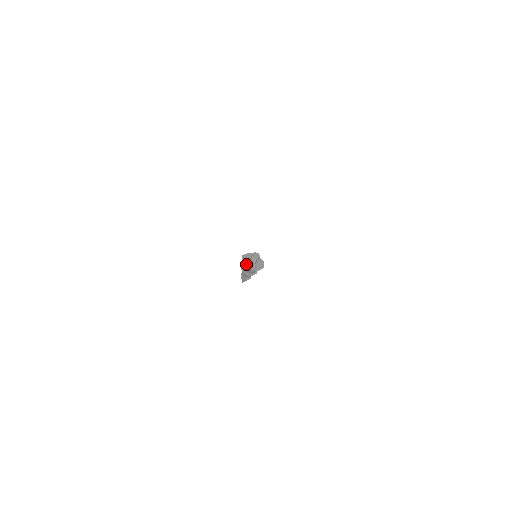
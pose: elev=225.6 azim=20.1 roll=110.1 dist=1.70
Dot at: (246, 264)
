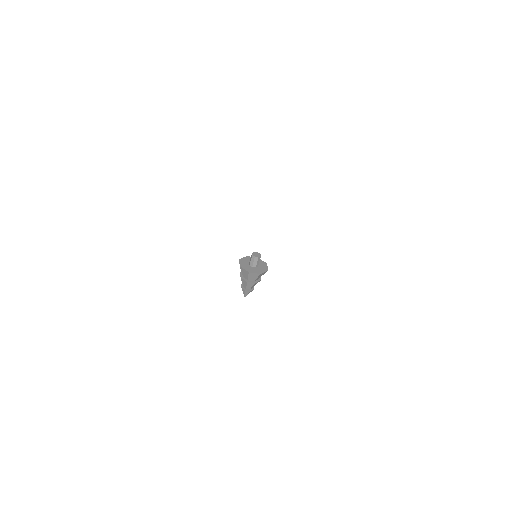
Dot at: (242, 262)
